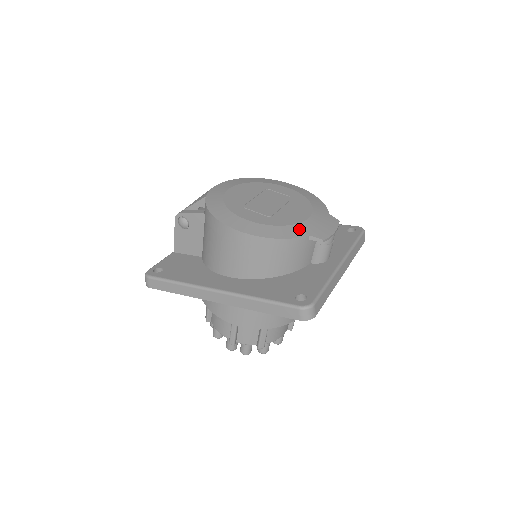
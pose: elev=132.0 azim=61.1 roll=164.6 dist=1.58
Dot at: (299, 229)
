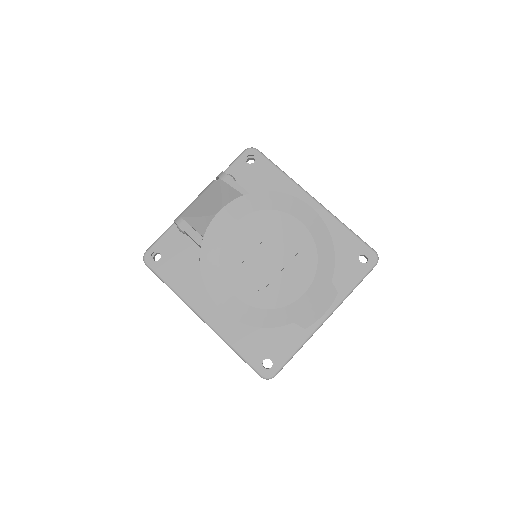
Dot at: (285, 314)
